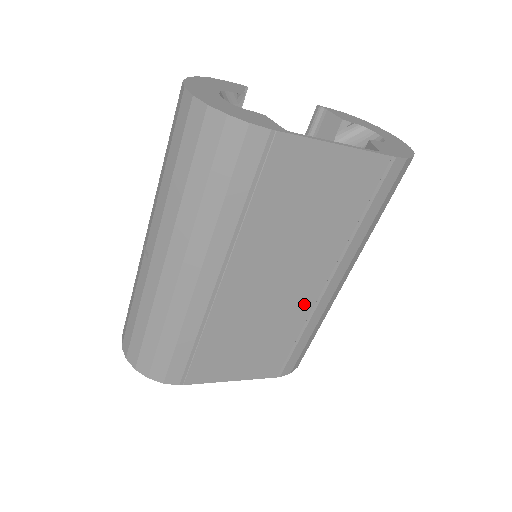
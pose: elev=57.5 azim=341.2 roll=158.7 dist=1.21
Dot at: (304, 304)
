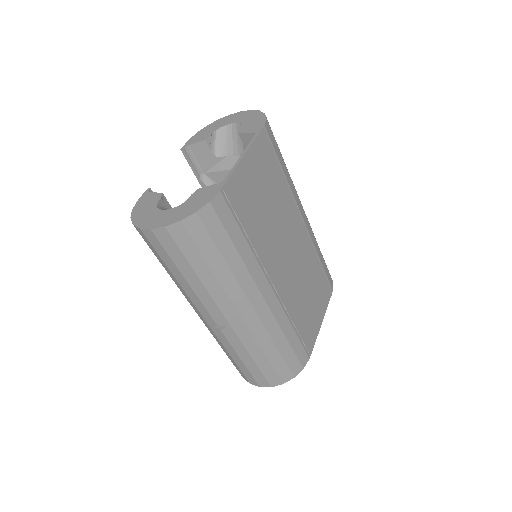
Dot at: (306, 243)
